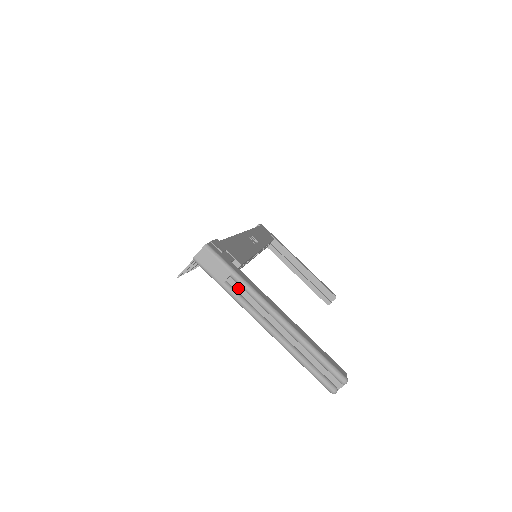
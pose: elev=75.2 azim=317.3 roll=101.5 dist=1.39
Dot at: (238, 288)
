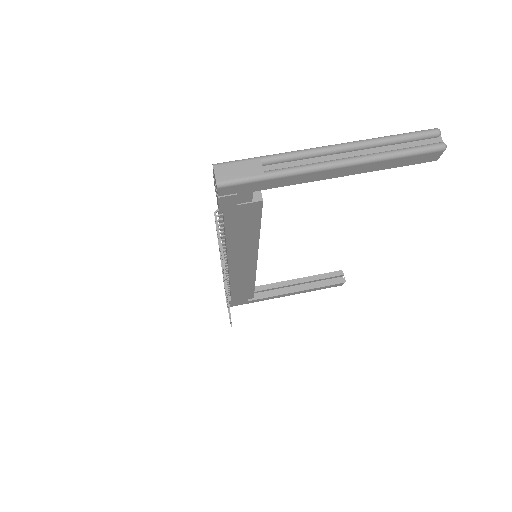
Dot at: (279, 167)
